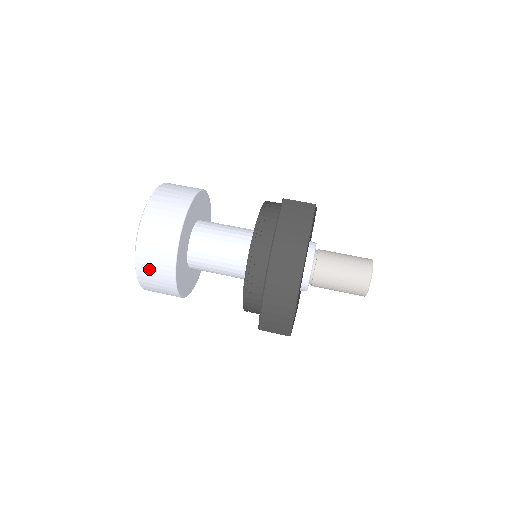
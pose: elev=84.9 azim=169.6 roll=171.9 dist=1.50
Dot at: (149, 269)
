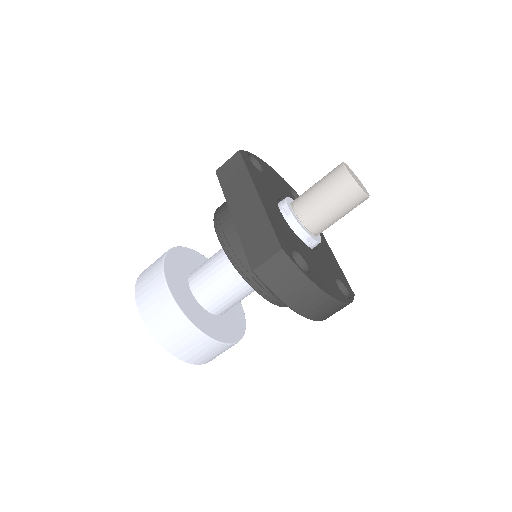
Dot at: occluded
